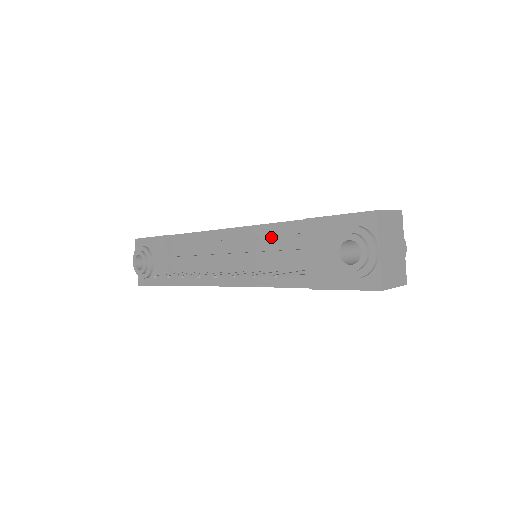
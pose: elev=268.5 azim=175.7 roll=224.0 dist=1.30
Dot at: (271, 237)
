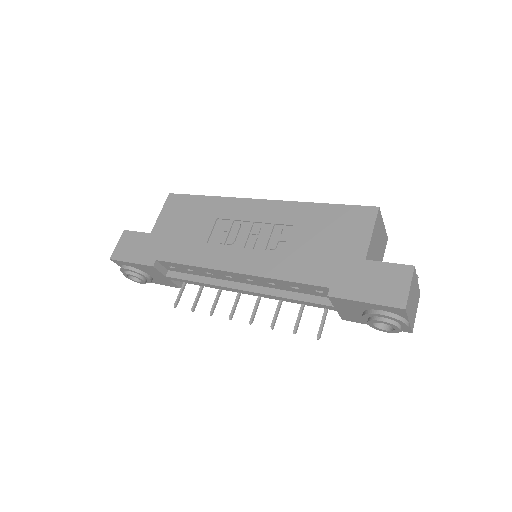
Dot at: (287, 286)
